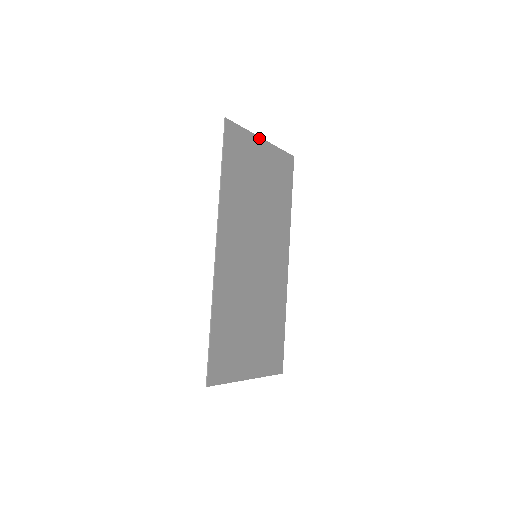
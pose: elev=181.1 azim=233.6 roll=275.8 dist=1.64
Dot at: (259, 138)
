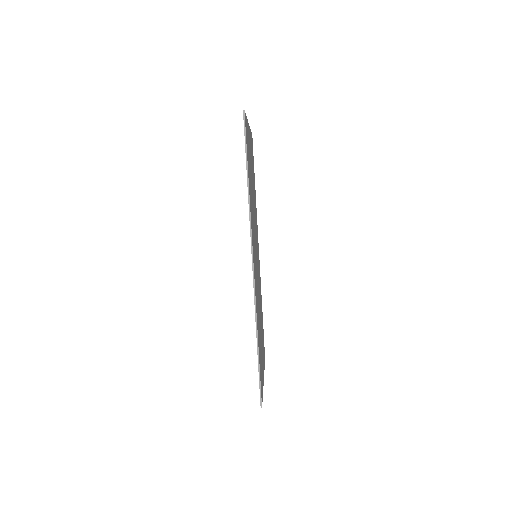
Dot at: (248, 124)
